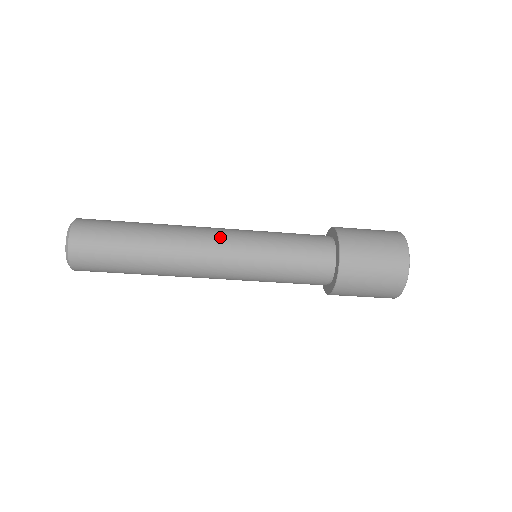
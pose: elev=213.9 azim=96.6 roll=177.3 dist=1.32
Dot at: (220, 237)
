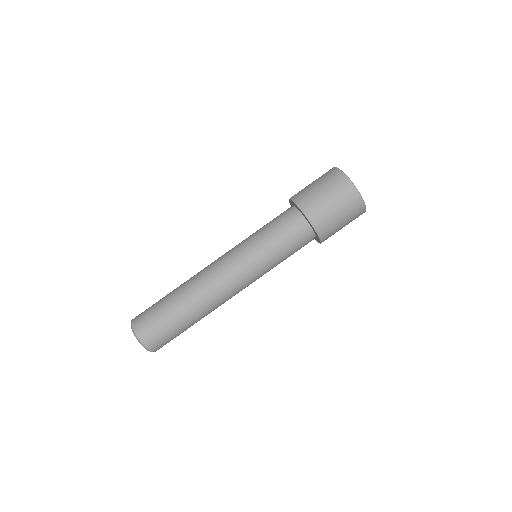
Dot at: (222, 261)
